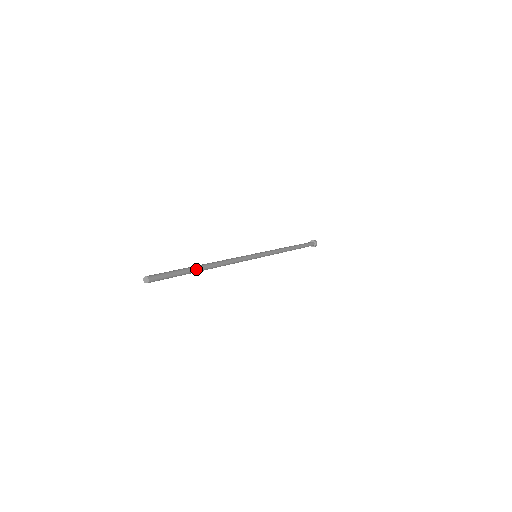
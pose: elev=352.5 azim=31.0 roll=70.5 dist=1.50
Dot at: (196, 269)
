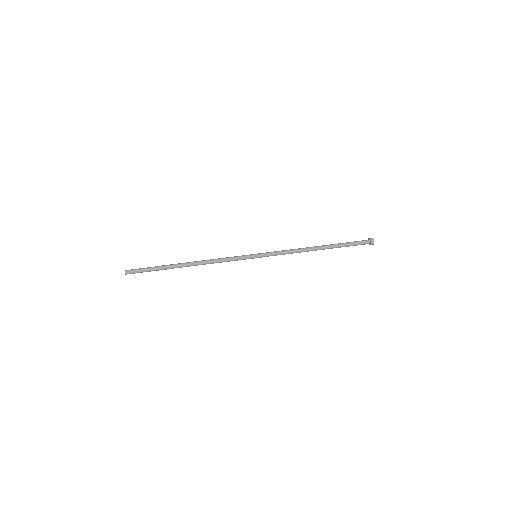
Dot at: (172, 267)
